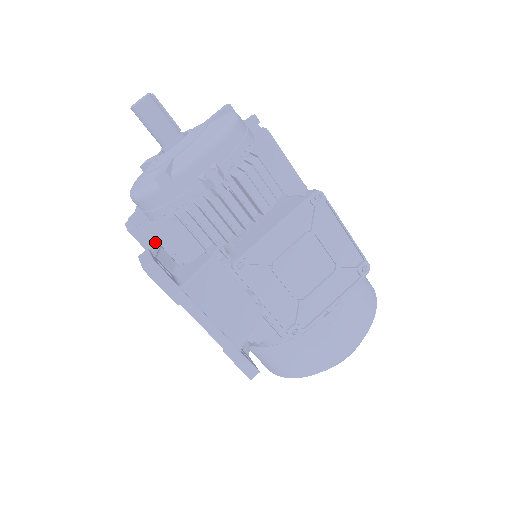
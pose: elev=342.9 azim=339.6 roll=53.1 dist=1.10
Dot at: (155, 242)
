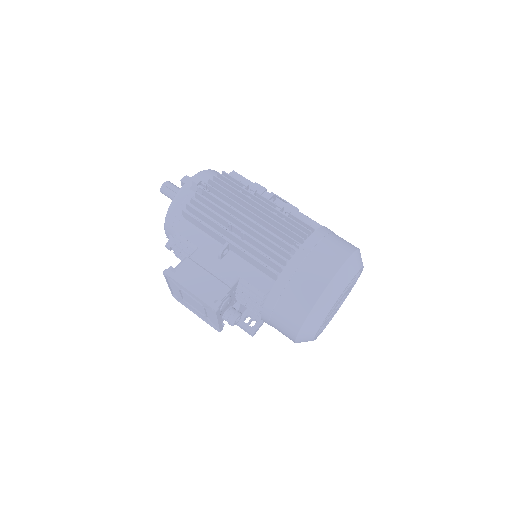
Dot at: occluded
